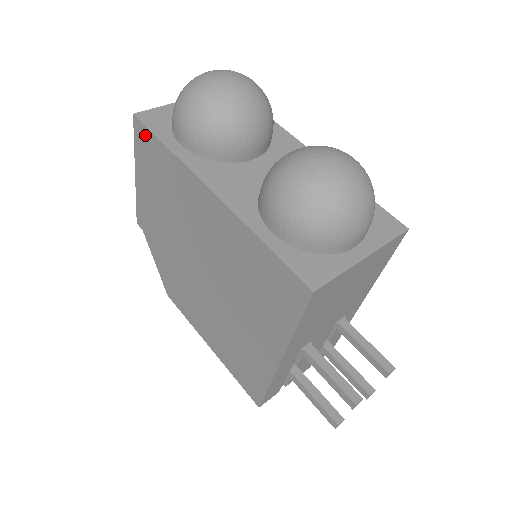
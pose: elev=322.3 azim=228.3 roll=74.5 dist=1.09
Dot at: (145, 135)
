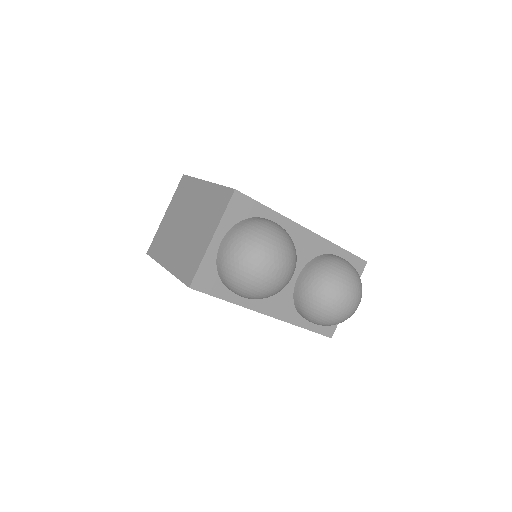
Dot at: occluded
